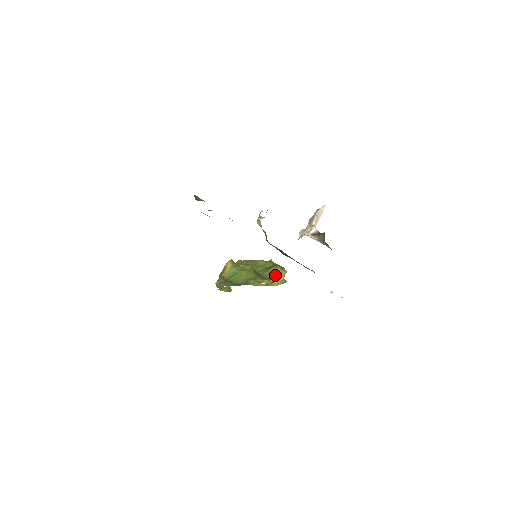
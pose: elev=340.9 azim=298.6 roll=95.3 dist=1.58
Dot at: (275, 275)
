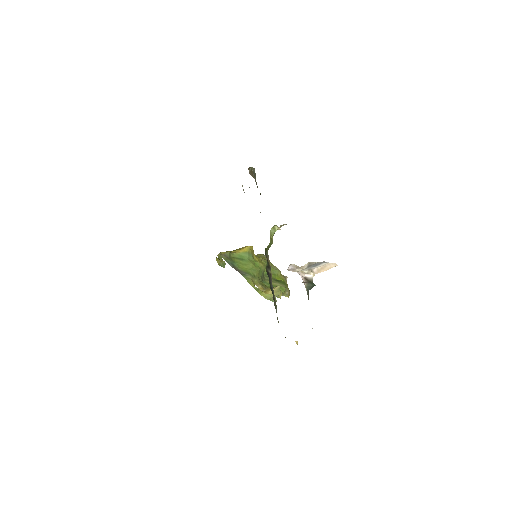
Dot at: occluded
